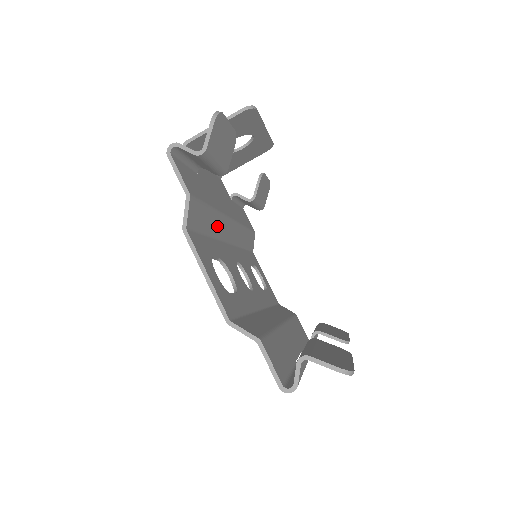
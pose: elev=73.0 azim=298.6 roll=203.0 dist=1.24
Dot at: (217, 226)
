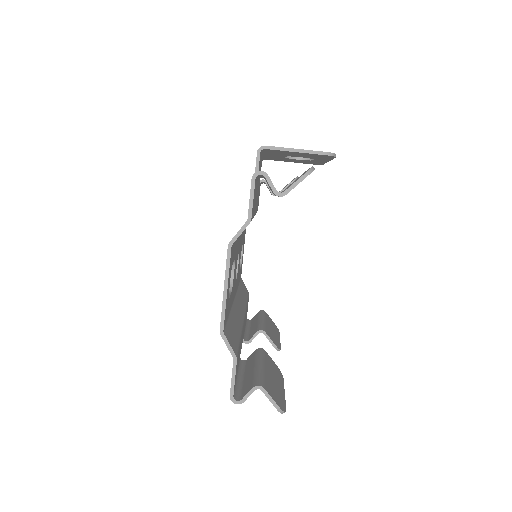
Dot at: occluded
